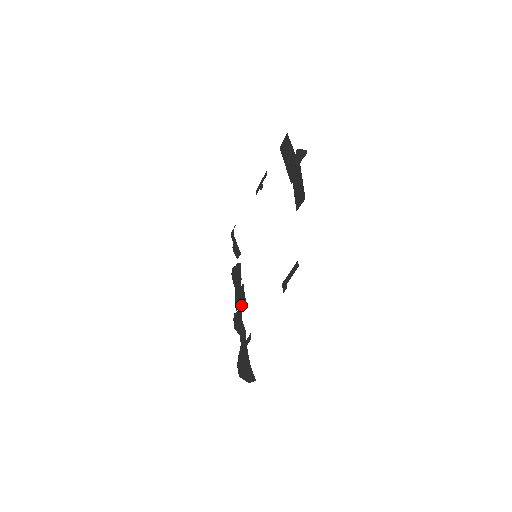
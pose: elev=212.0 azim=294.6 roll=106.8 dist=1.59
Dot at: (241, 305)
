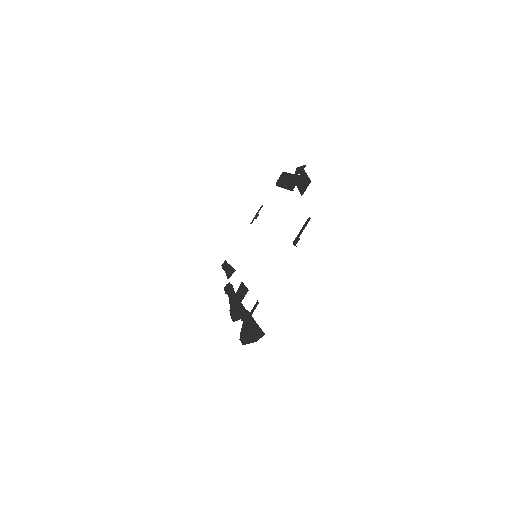
Dot at: (241, 295)
